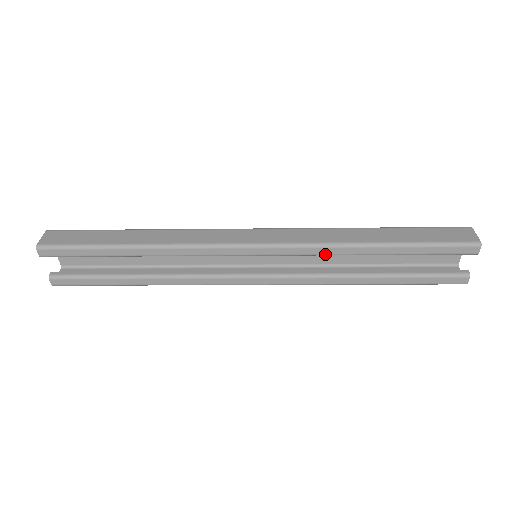
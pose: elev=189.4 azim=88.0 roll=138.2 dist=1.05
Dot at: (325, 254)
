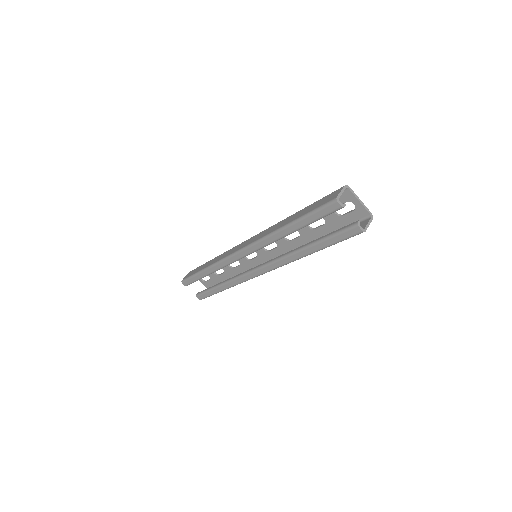
Dot at: (269, 243)
